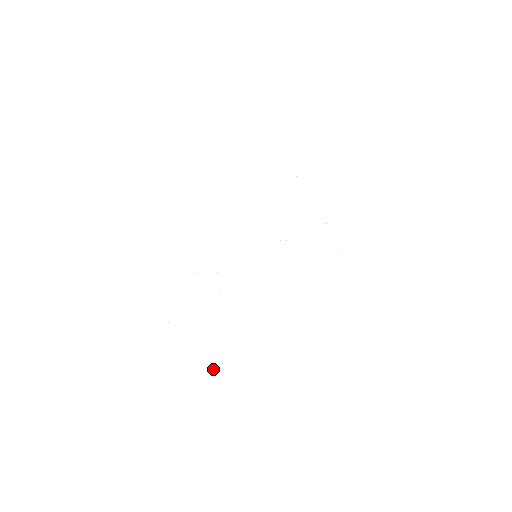
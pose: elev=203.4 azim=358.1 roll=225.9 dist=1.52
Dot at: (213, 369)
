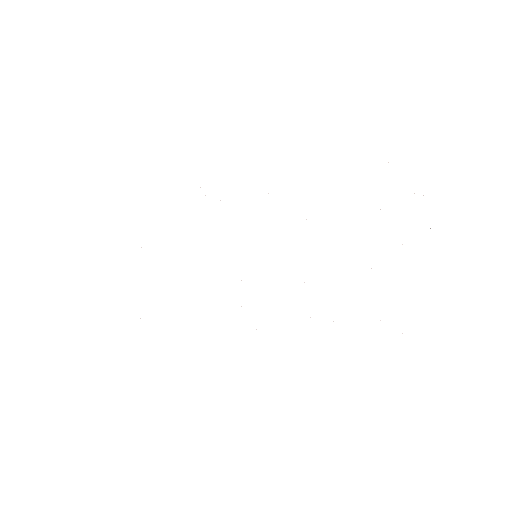
Dot at: occluded
